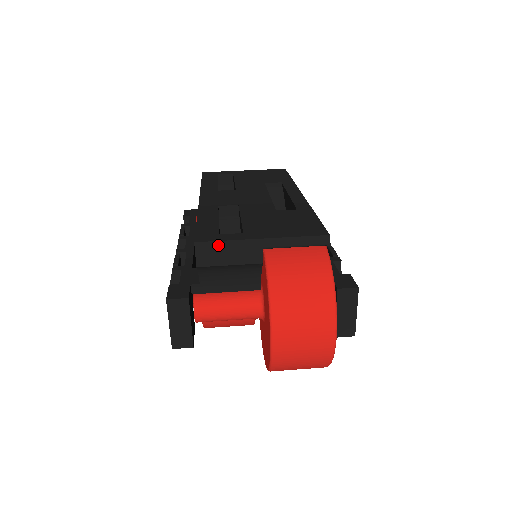
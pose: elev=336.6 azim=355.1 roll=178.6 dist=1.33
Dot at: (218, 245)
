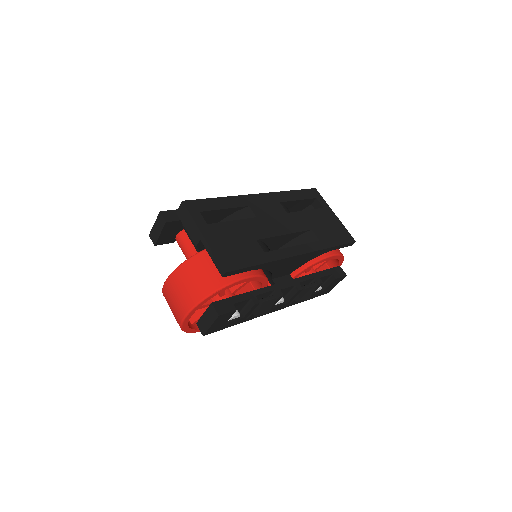
Dot at: (188, 214)
